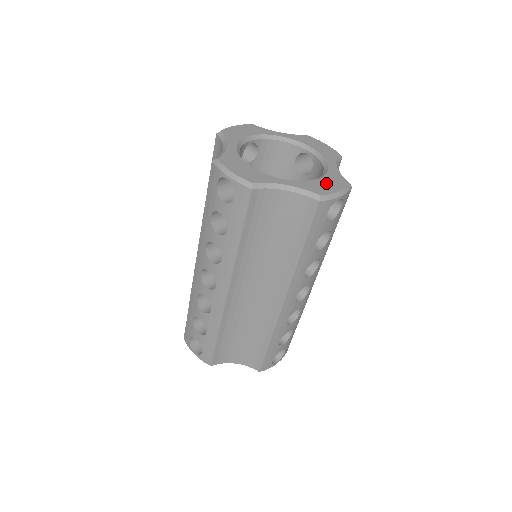
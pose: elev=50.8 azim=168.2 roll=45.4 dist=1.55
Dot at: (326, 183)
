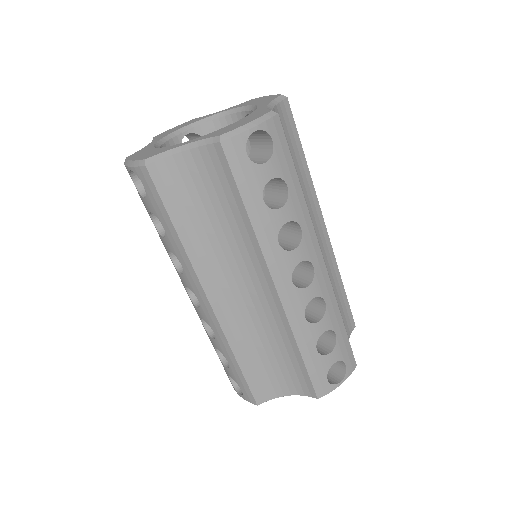
Dot at: (238, 123)
